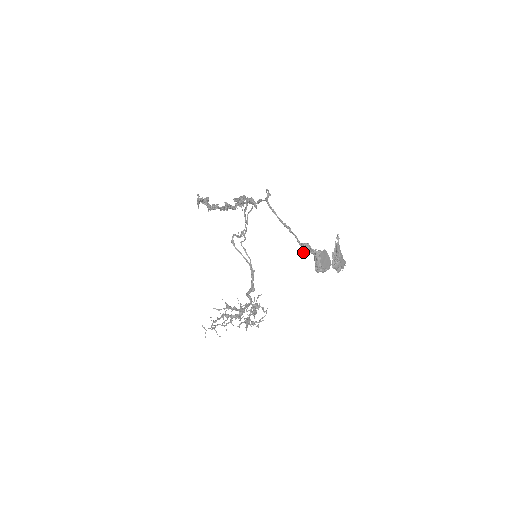
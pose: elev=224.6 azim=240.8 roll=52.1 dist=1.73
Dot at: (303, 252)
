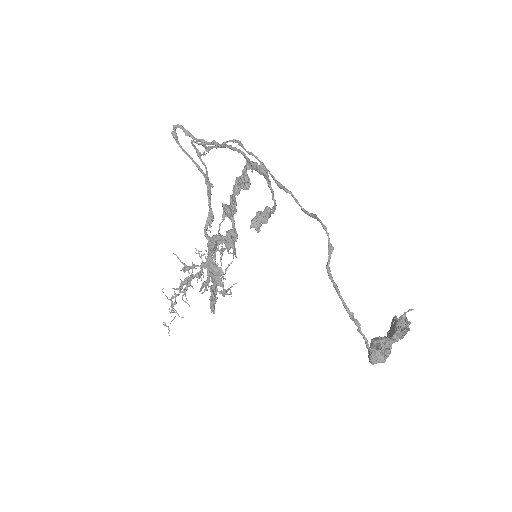
Dot at: (371, 363)
